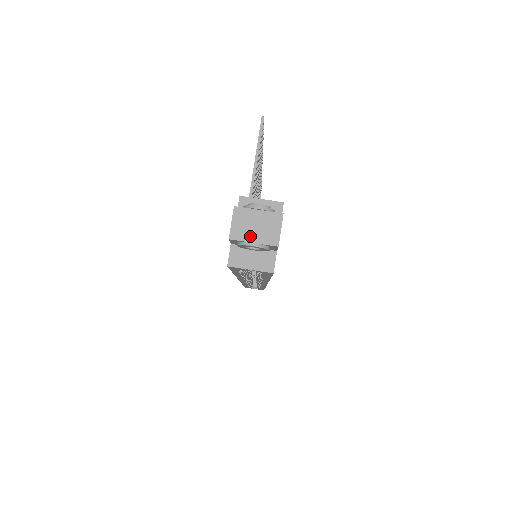
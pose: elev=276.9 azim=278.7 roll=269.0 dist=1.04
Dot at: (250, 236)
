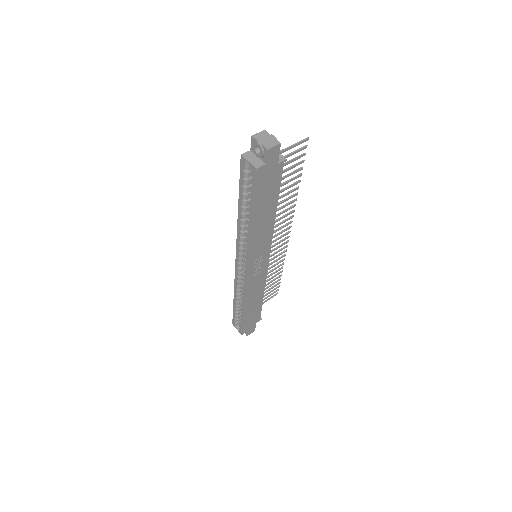
Dot at: (260, 140)
